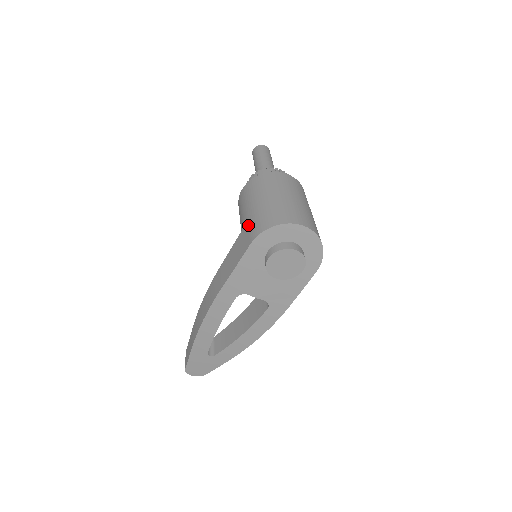
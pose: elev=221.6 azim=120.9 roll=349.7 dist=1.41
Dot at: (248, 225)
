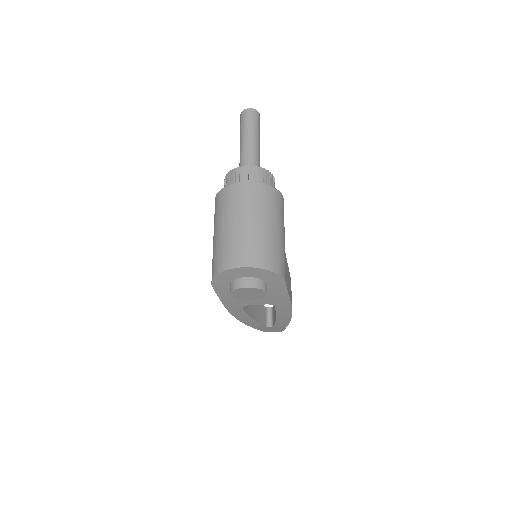
Dot at: occluded
